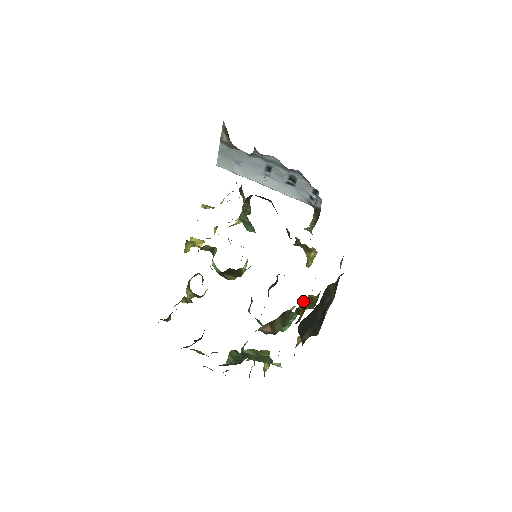
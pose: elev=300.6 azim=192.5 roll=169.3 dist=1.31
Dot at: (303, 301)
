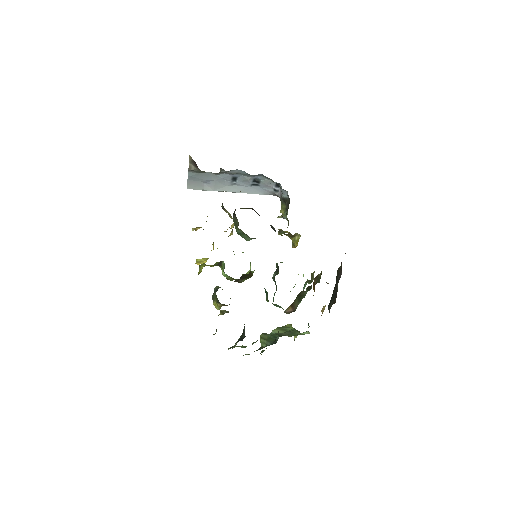
Dot at: occluded
